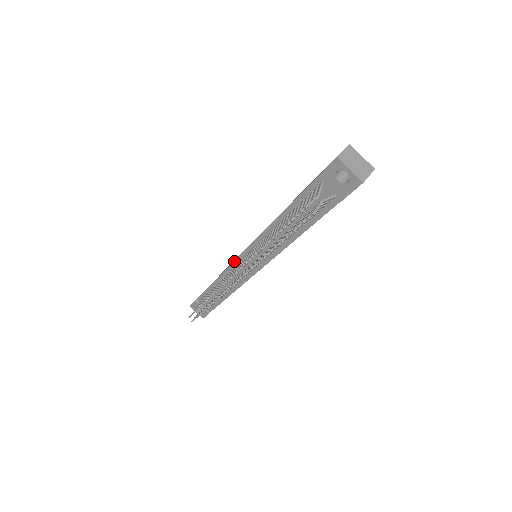
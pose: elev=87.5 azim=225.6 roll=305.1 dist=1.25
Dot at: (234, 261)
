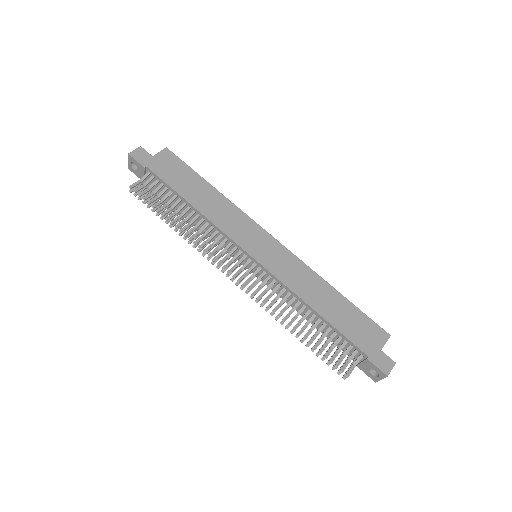
Dot at: (239, 246)
